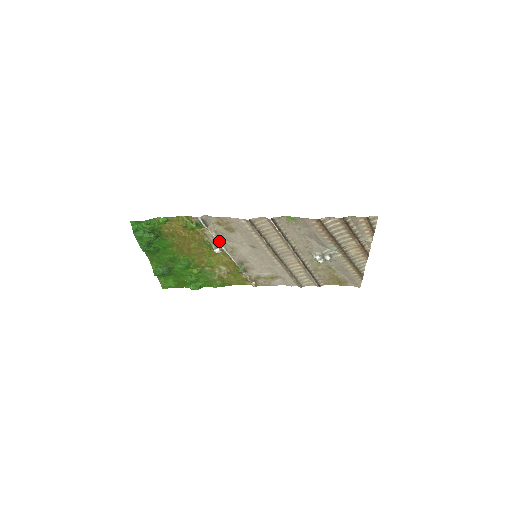
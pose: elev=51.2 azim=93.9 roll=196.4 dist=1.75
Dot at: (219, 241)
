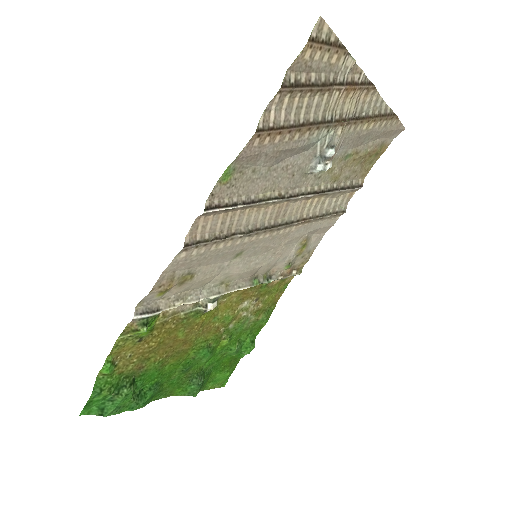
Dot at: (197, 299)
